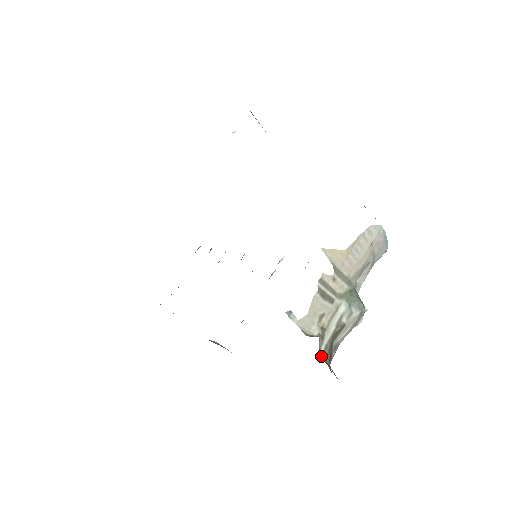
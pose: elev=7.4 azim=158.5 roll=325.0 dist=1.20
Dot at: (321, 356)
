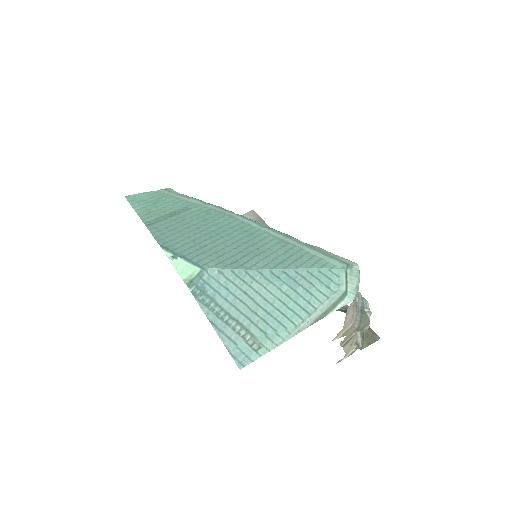
Dot at: (363, 347)
